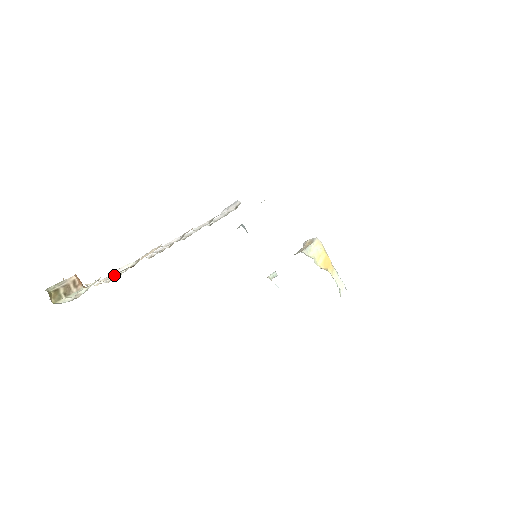
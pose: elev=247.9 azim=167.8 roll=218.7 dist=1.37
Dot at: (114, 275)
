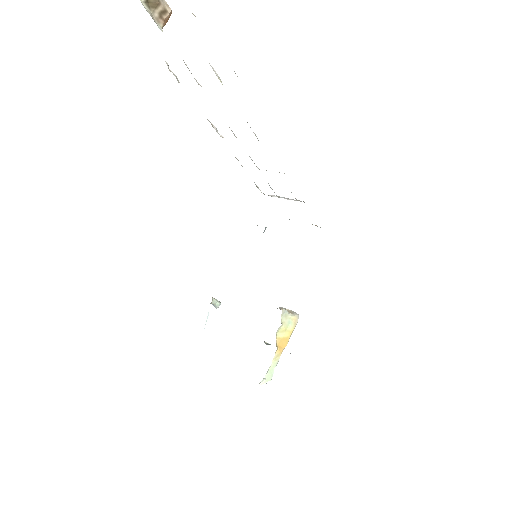
Dot at: occluded
